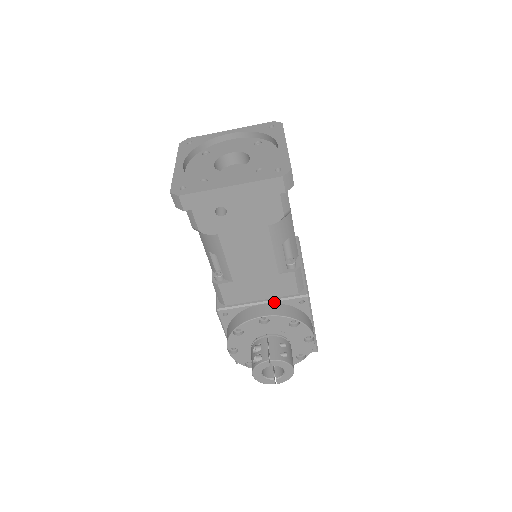
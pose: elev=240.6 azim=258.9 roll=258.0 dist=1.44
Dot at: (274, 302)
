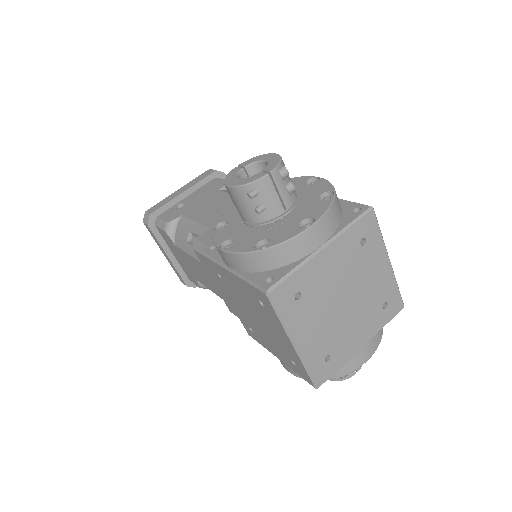
Dot at: occluded
